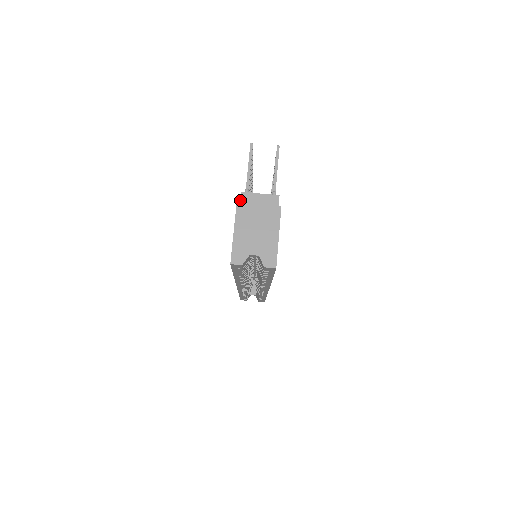
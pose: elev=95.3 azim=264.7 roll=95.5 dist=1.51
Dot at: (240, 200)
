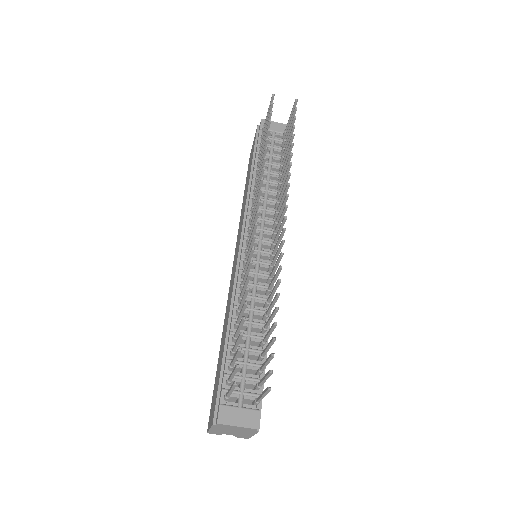
Dot at: (216, 425)
